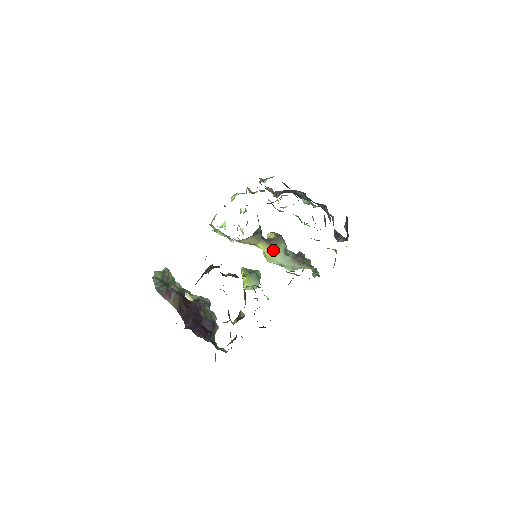
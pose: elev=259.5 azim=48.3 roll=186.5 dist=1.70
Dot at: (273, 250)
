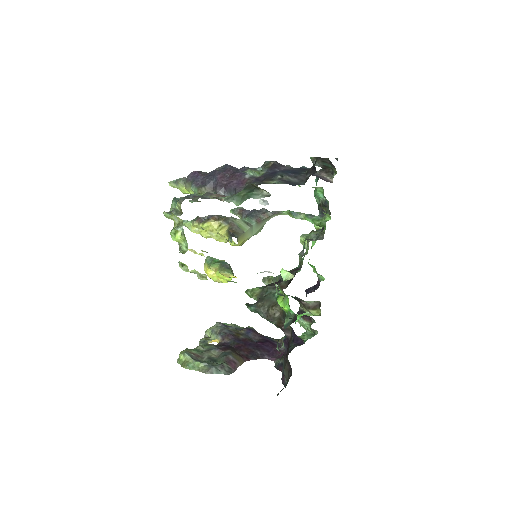
Dot at: (244, 235)
